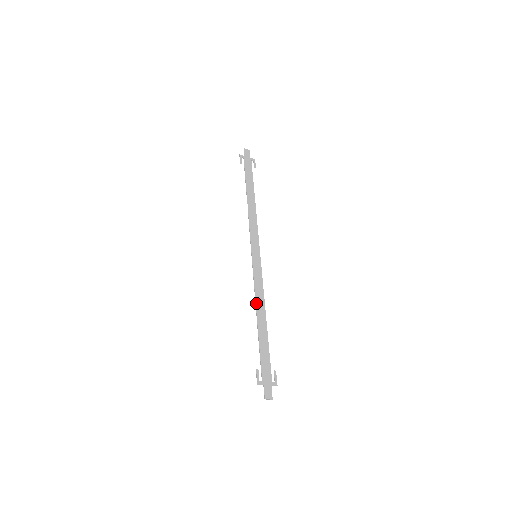
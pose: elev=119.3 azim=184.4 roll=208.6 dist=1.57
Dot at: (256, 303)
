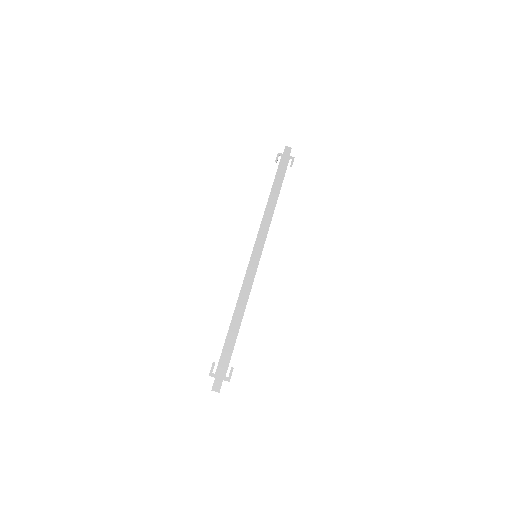
Dot at: (238, 301)
